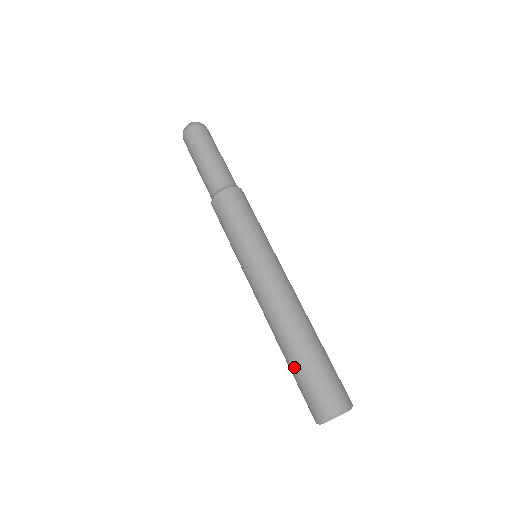
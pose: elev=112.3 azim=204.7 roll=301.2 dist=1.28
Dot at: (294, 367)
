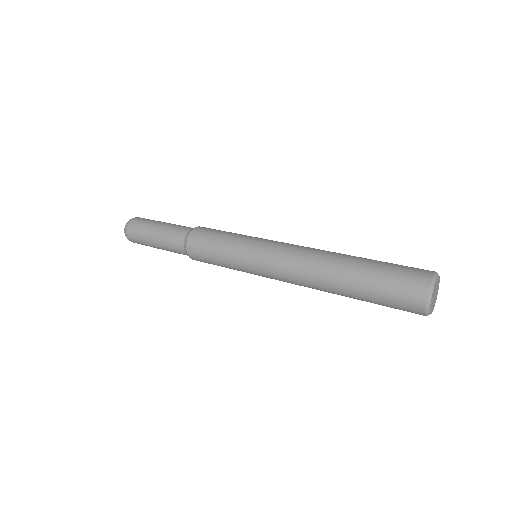
Dot at: (369, 265)
